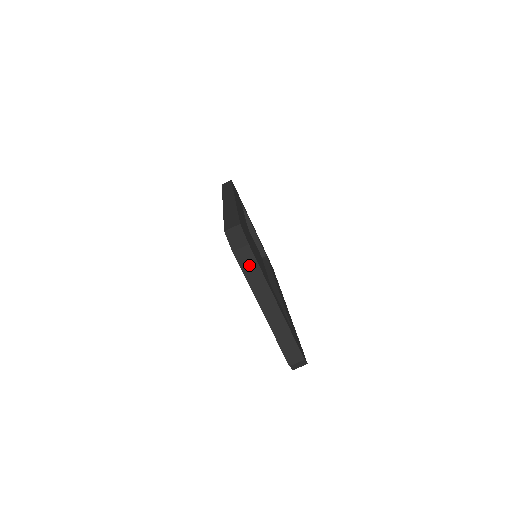
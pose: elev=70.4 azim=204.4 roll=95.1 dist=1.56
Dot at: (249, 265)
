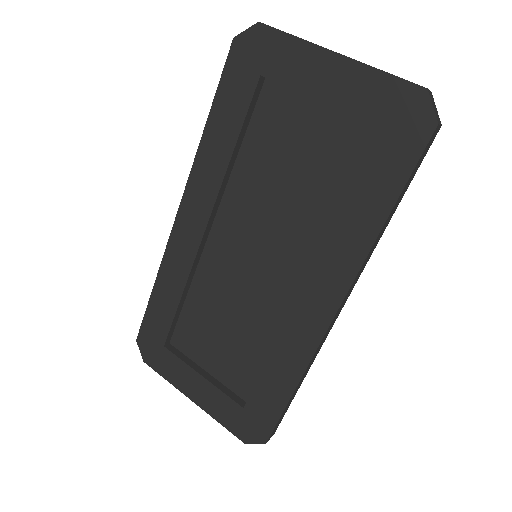
Dot at: occluded
